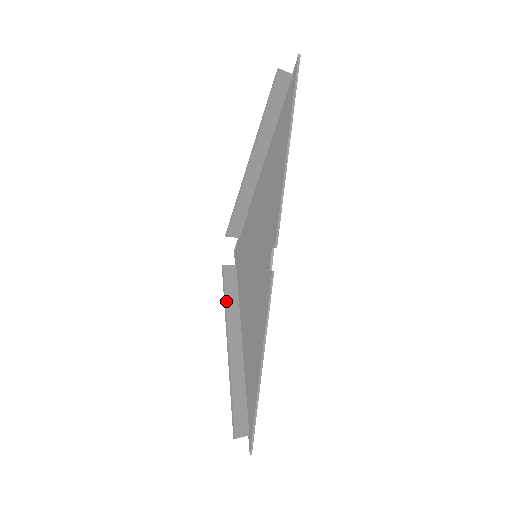
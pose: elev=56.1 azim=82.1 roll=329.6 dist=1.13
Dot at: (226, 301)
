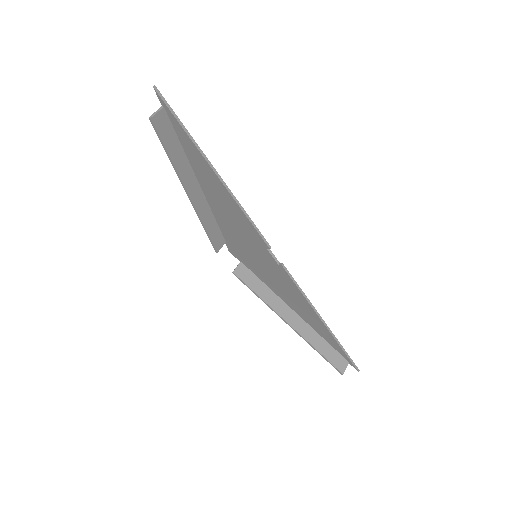
Dot at: (259, 296)
